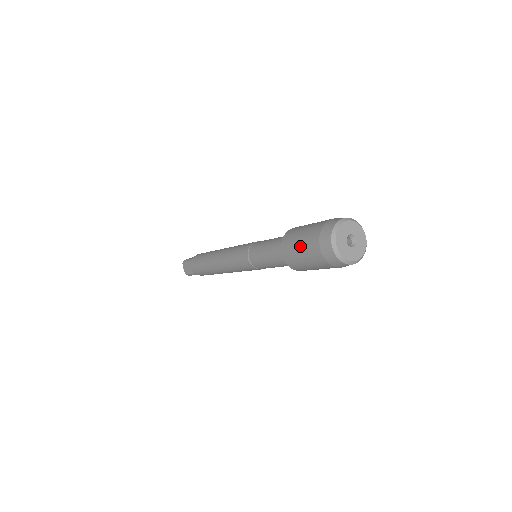
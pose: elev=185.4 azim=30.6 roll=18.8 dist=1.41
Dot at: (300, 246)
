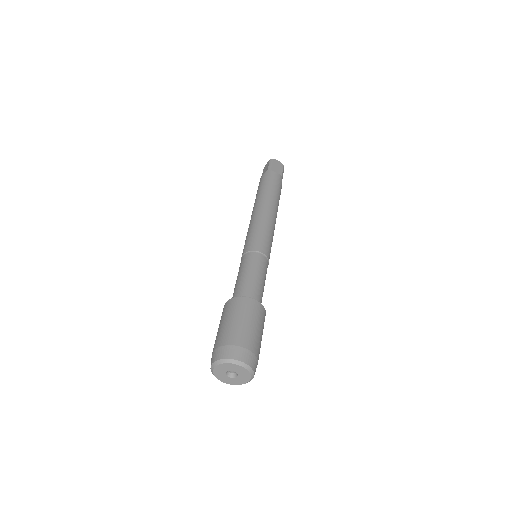
Dot at: occluded
